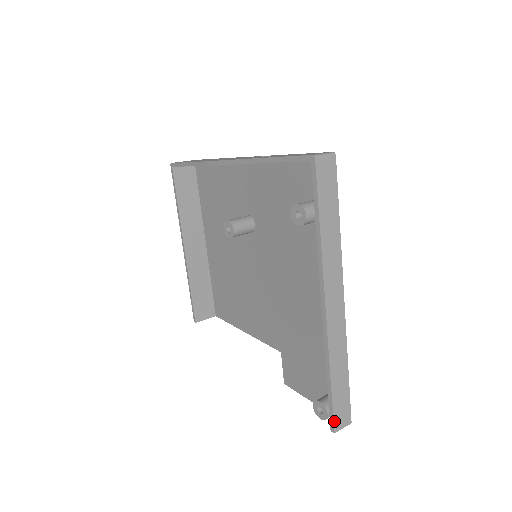
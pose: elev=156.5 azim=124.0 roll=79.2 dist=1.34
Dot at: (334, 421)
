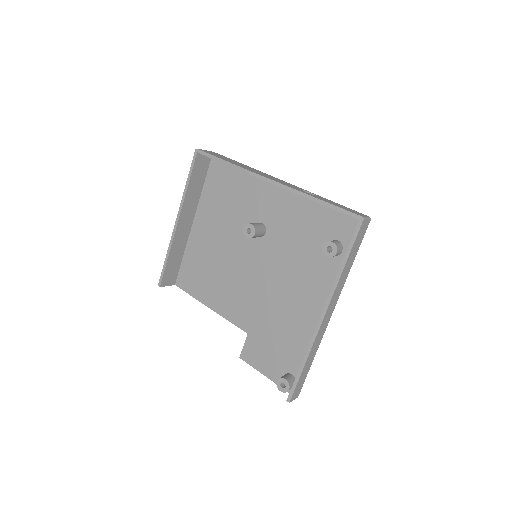
Dot at: (293, 395)
